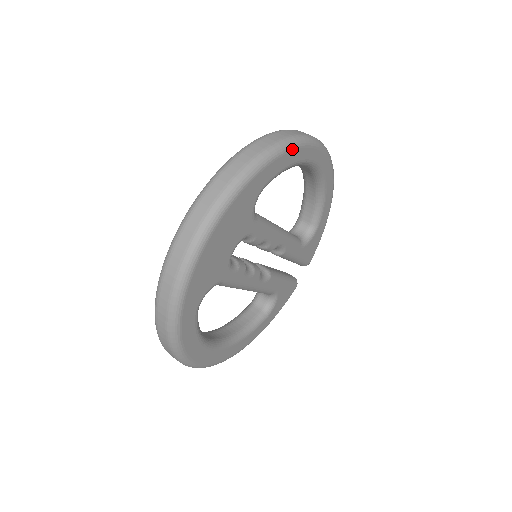
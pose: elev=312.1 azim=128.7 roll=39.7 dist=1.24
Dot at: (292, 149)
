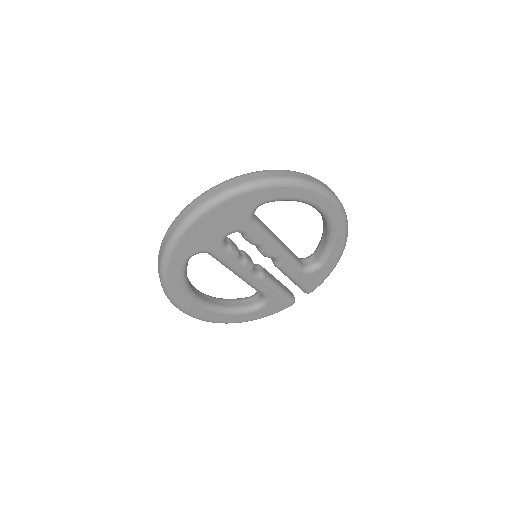
Dot at: (297, 187)
